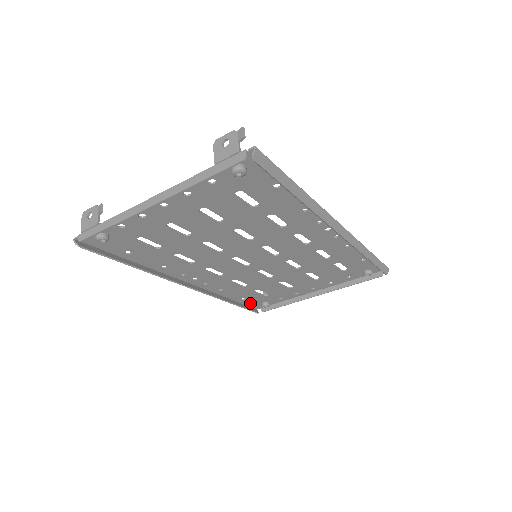
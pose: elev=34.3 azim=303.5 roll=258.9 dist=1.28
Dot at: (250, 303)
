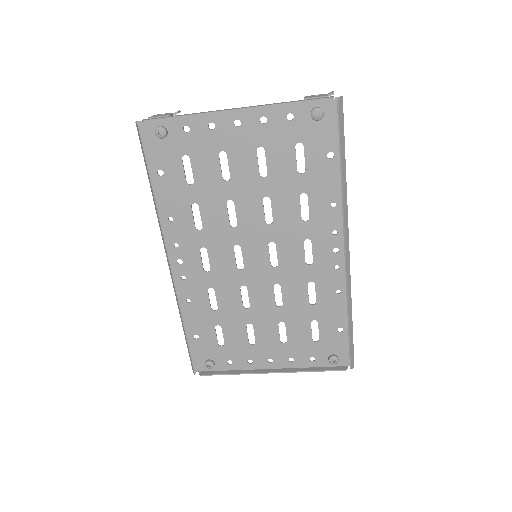
Dot at: (196, 352)
